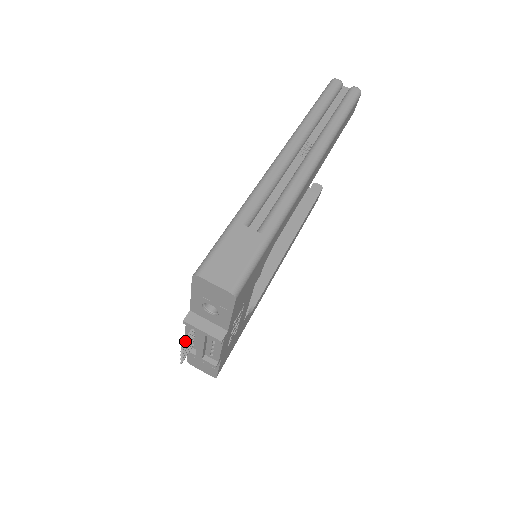
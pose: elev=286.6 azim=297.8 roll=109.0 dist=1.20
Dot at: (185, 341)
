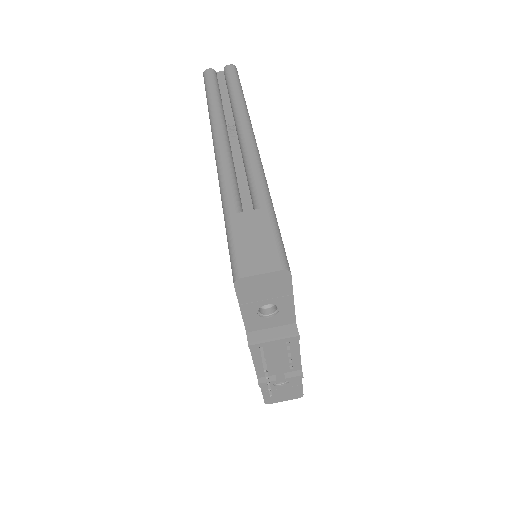
Dot at: (264, 364)
